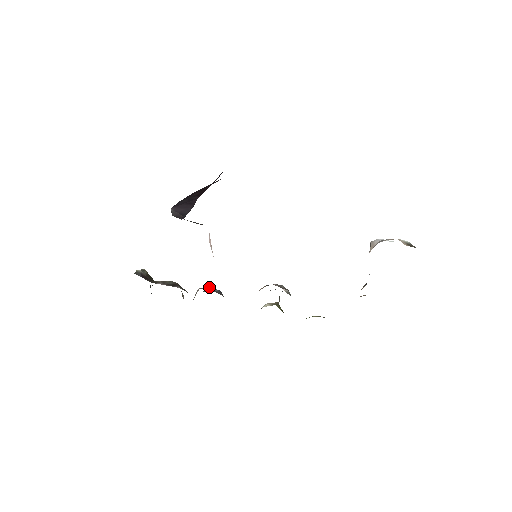
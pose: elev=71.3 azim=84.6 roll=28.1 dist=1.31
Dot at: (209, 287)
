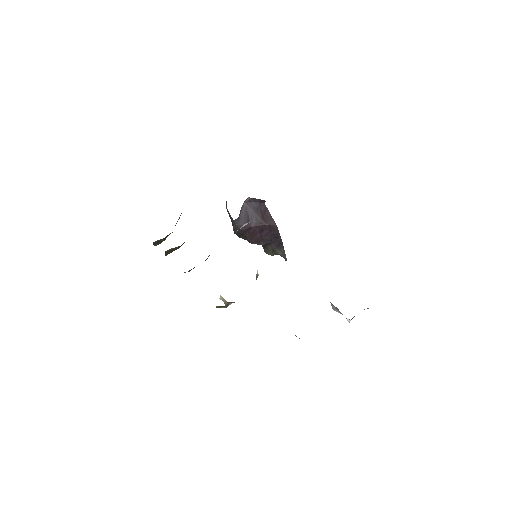
Dot at: occluded
